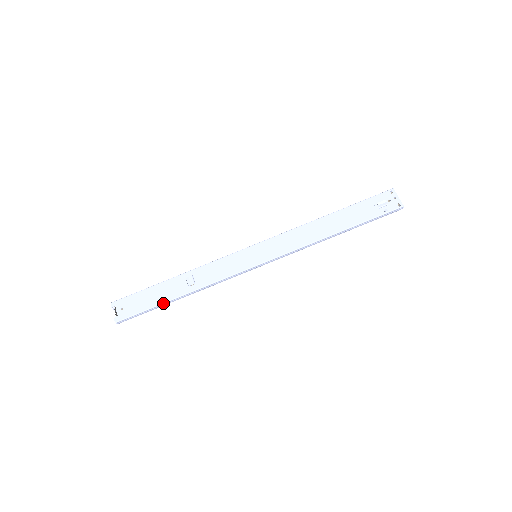
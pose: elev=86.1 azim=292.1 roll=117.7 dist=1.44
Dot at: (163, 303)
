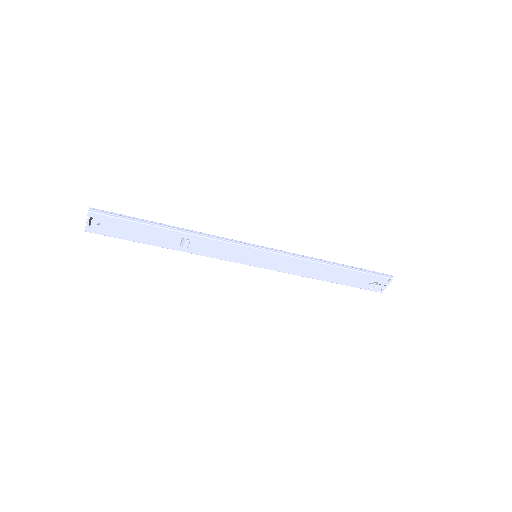
Dot at: occluded
